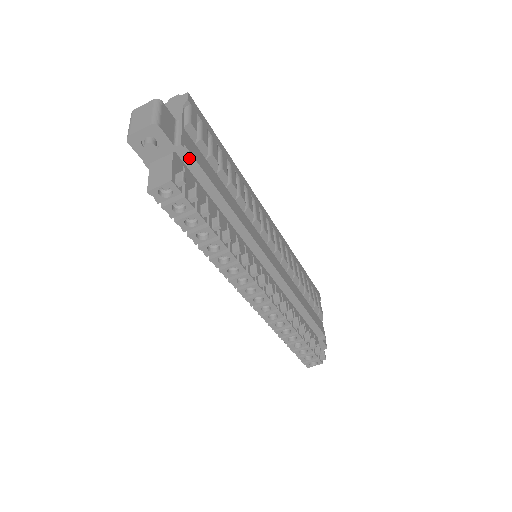
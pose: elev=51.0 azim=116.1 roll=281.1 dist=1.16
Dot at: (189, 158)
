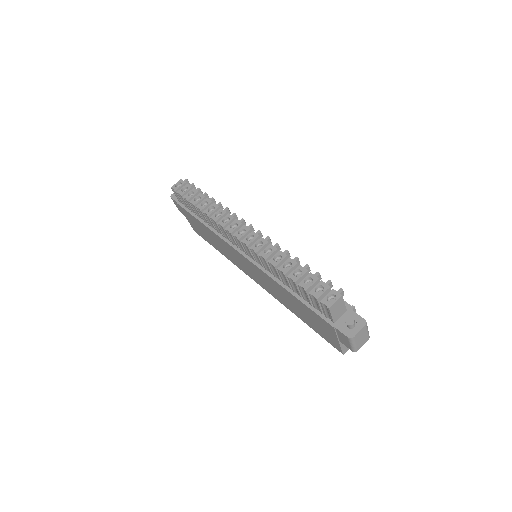
Dot at: occluded
